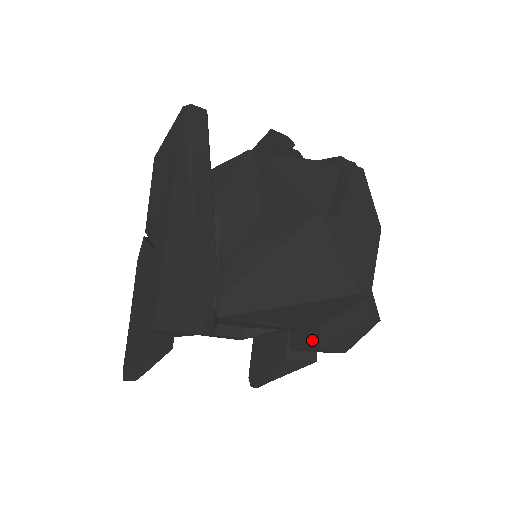
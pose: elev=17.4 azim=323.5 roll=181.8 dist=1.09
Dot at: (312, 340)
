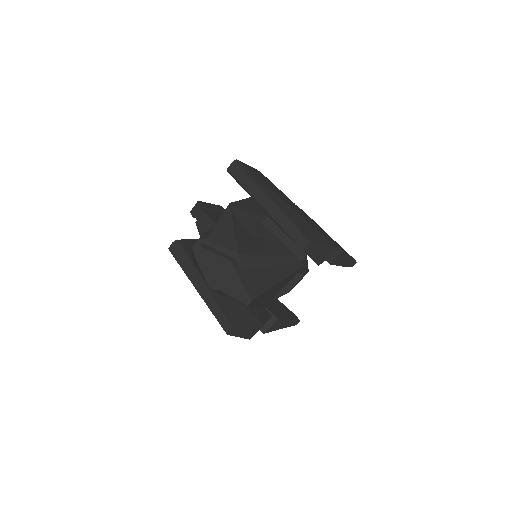
Dot at: occluded
